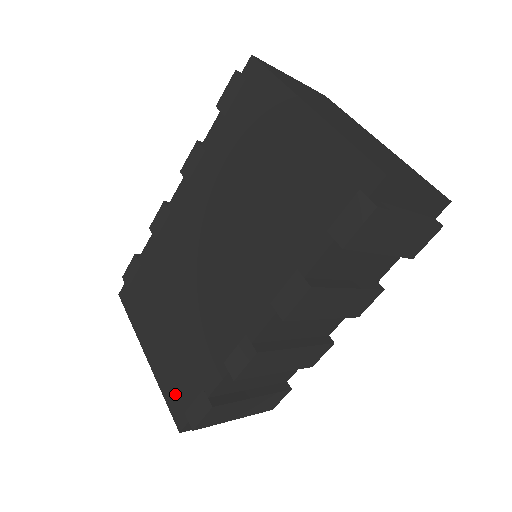
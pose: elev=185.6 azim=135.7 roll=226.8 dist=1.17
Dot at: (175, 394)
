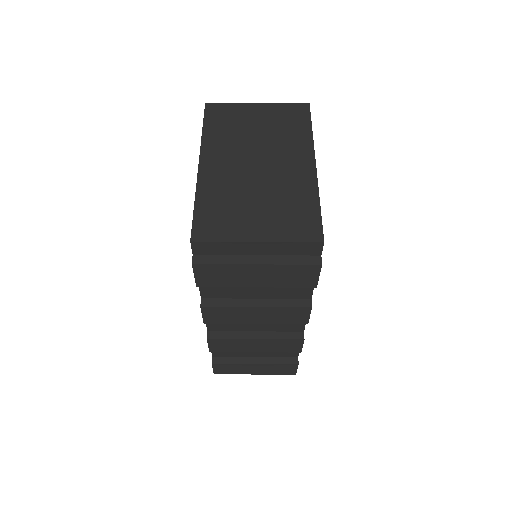
Dot at: occluded
